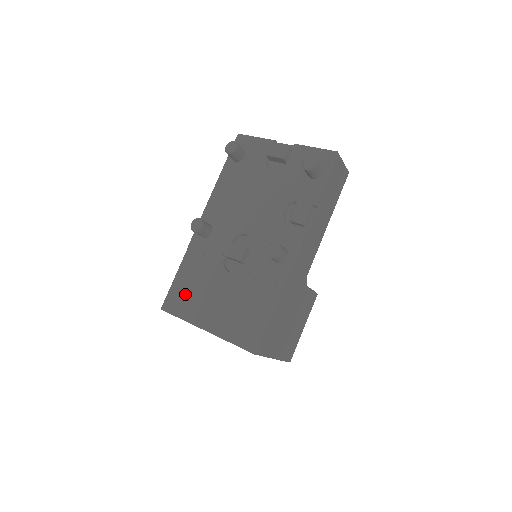
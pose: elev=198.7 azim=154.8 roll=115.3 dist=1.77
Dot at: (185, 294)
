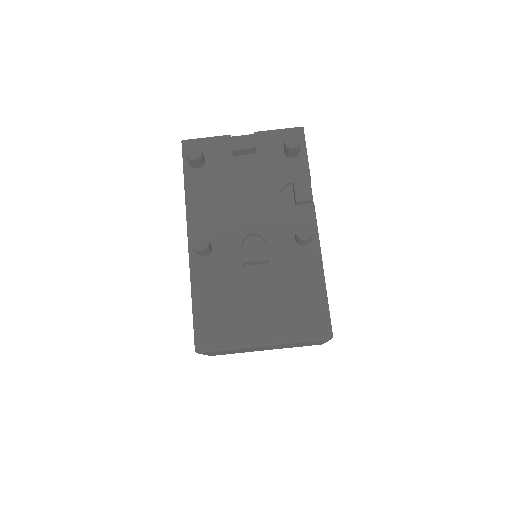
Dot at: (218, 322)
